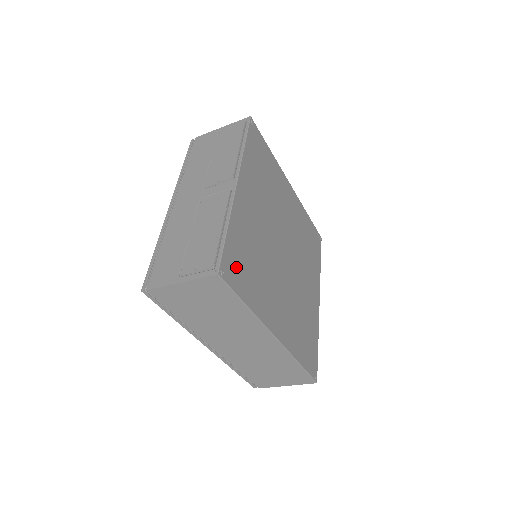
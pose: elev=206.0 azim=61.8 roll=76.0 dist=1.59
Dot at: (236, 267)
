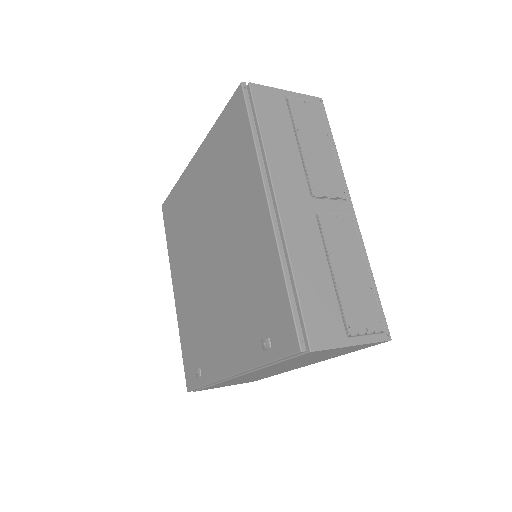
Dot at: occluded
